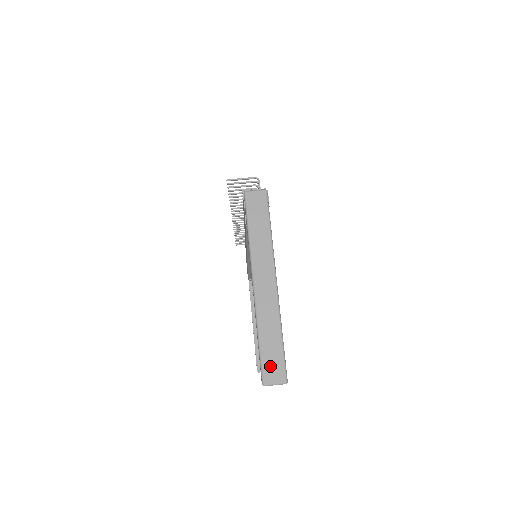
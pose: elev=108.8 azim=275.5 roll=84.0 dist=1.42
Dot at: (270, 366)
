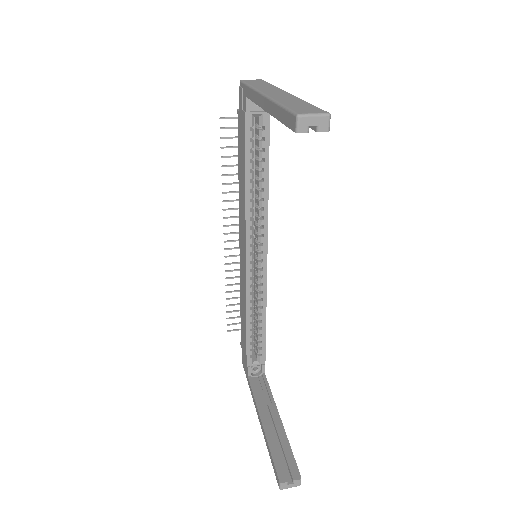
Dot at: (302, 109)
